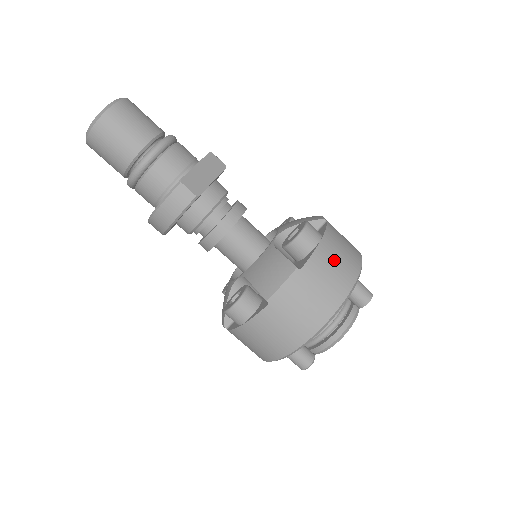
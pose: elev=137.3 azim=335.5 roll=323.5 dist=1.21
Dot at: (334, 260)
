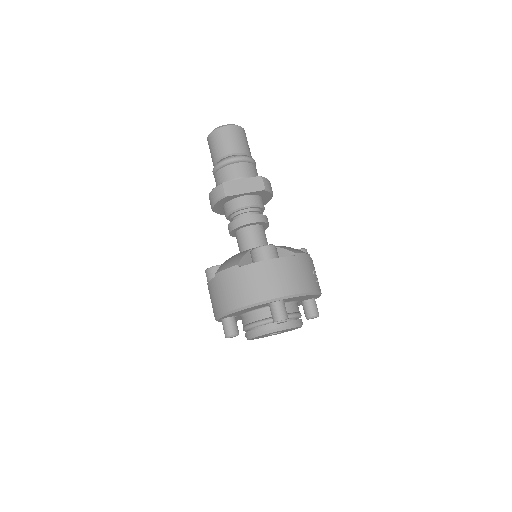
Dot at: (266, 277)
